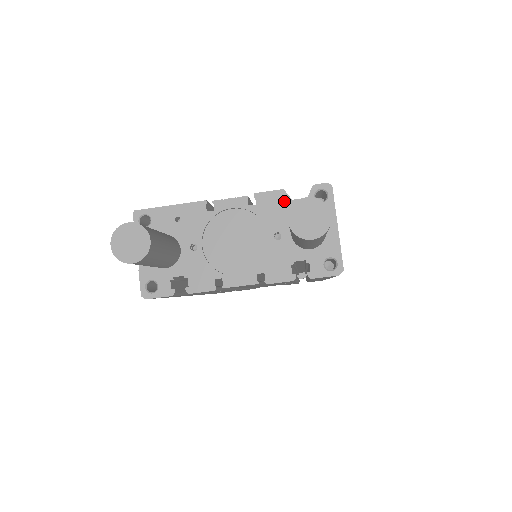
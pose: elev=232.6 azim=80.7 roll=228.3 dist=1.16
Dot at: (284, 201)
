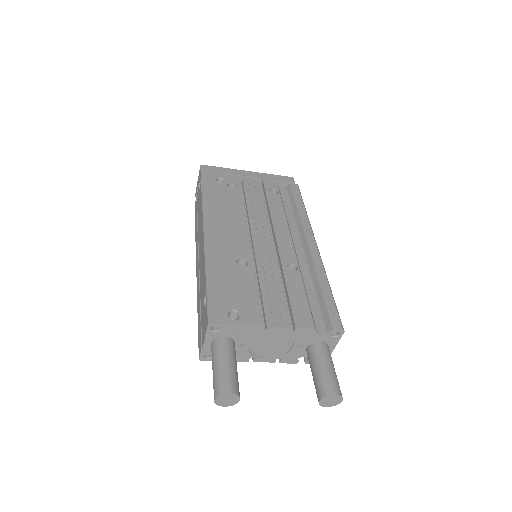
Dot at: (312, 334)
